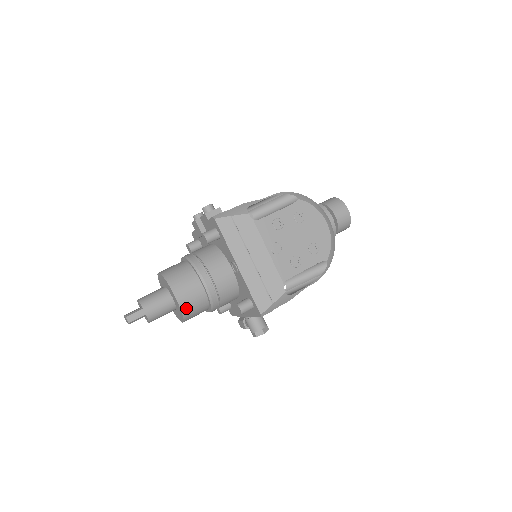
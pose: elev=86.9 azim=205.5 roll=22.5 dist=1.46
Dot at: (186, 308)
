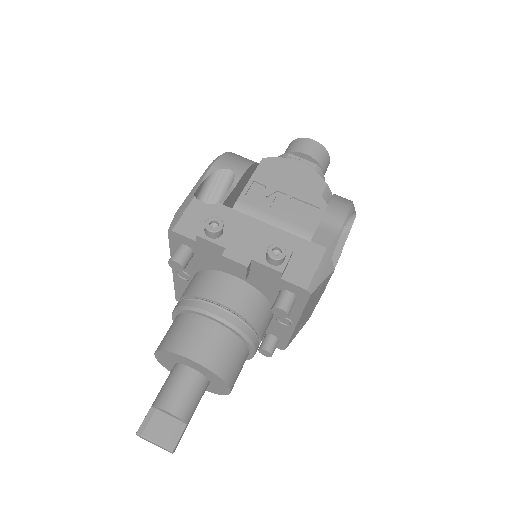
Dot at: occluded
